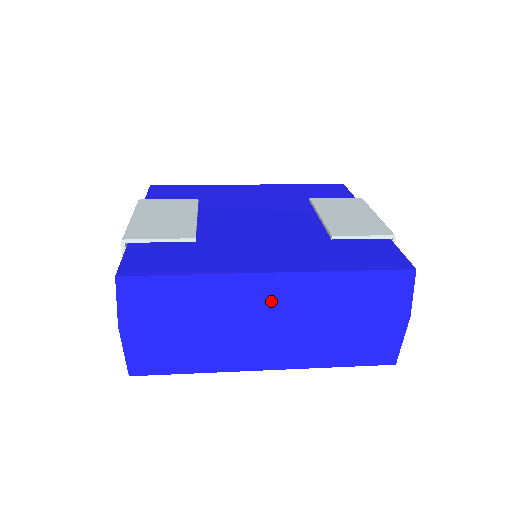
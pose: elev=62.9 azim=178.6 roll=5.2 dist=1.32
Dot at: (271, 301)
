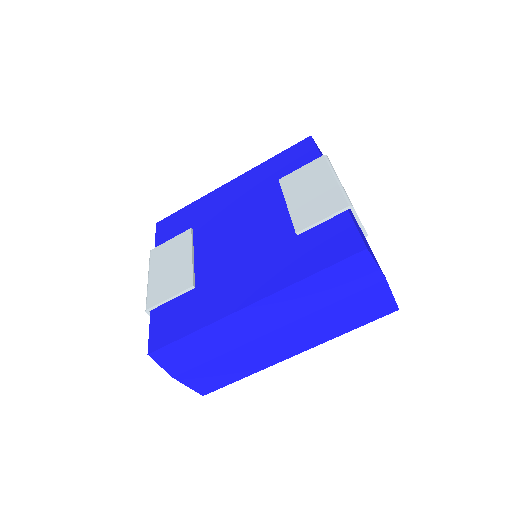
Dot at: (264, 320)
